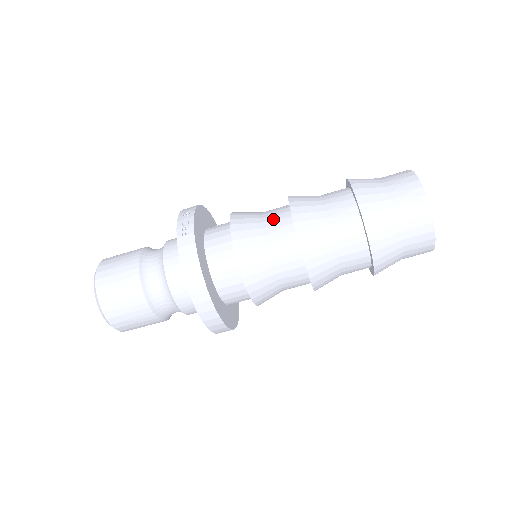
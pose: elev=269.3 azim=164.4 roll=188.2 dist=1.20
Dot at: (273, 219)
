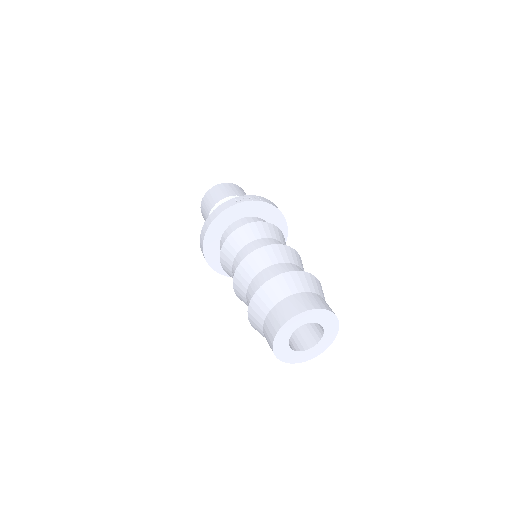
Dot at: (265, 242)
